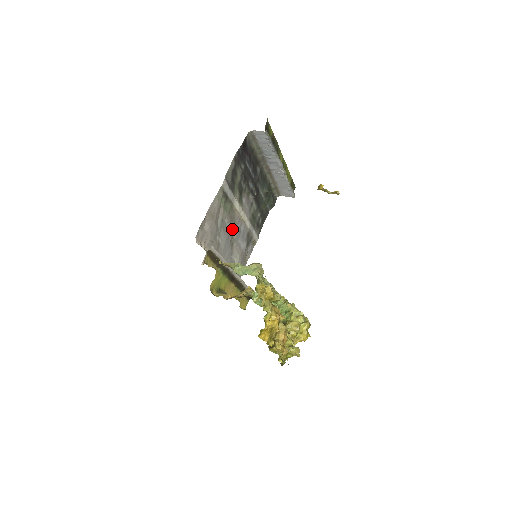
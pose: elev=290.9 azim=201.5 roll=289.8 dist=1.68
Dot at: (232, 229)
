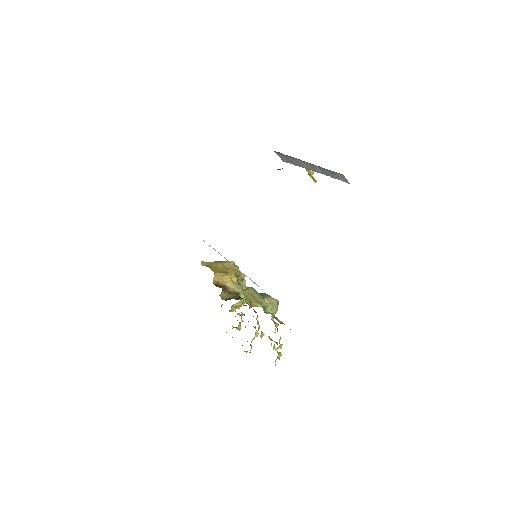
Dot at: occluded
